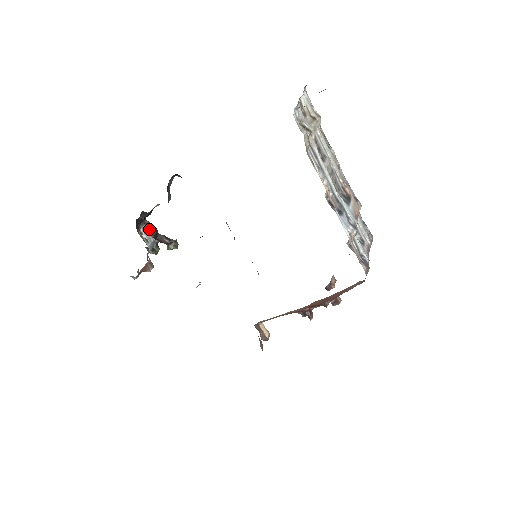
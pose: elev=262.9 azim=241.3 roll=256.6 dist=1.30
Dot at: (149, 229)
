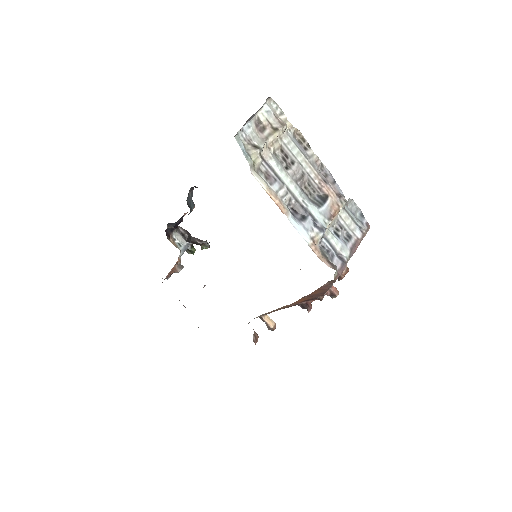
Dot at: (181, 235)
